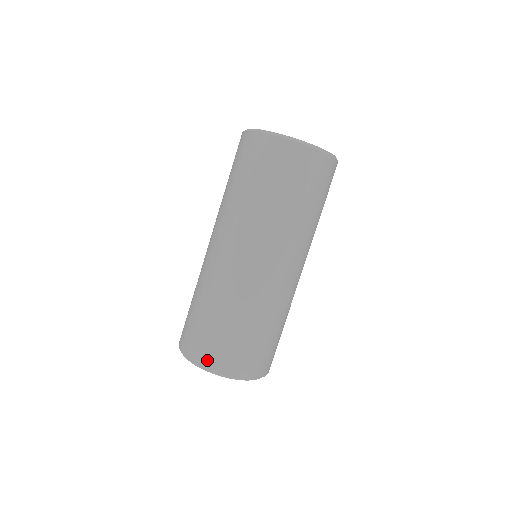
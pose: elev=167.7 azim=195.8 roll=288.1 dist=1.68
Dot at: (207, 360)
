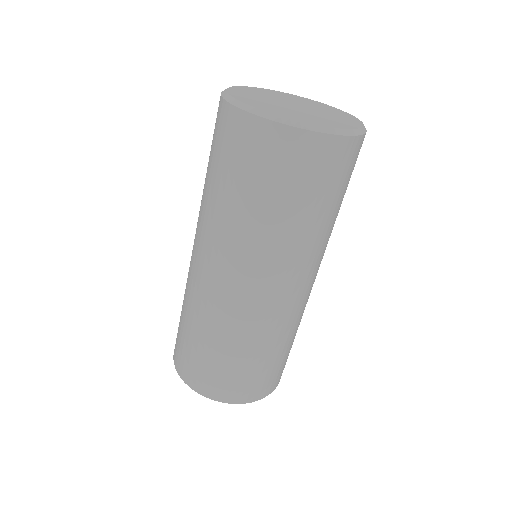
Dot at: (261, 393)
